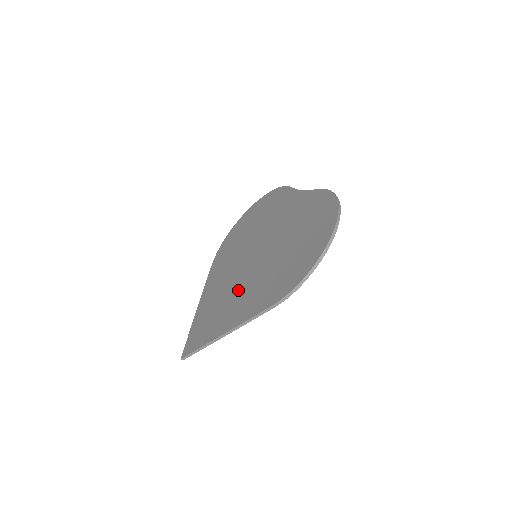
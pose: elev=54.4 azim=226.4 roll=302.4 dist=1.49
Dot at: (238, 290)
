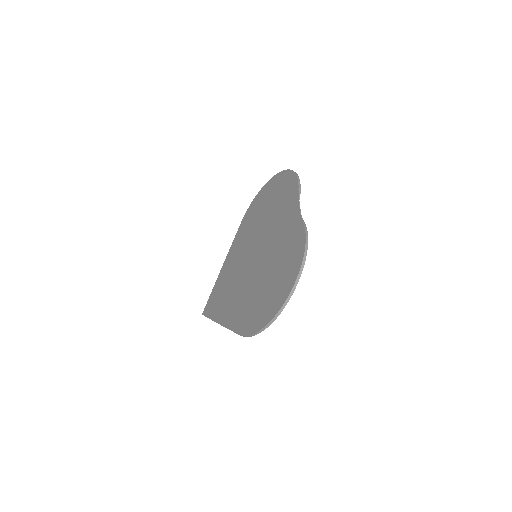
Dot at: (237, 286)
